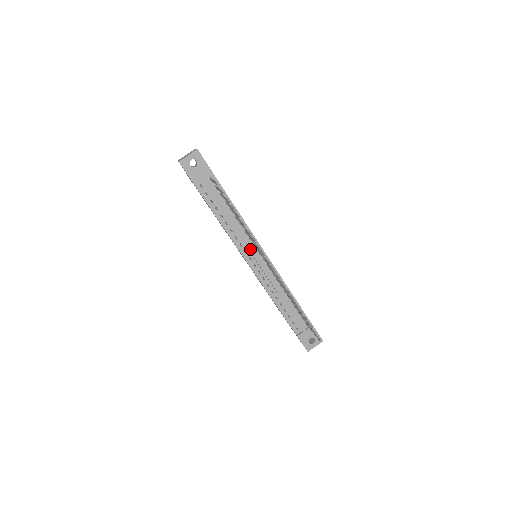
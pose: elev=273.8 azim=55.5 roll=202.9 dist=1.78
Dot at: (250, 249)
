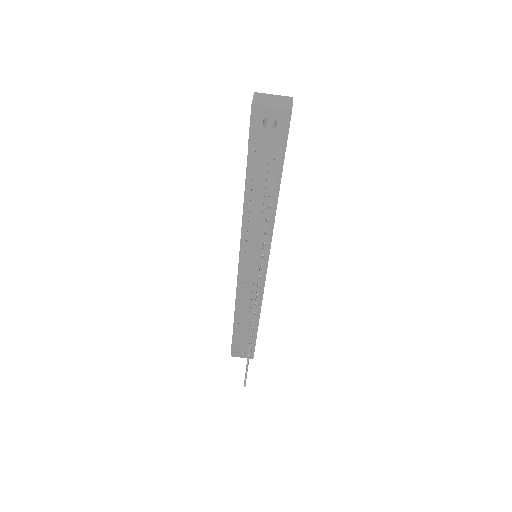
Dot at: (254, 254)
